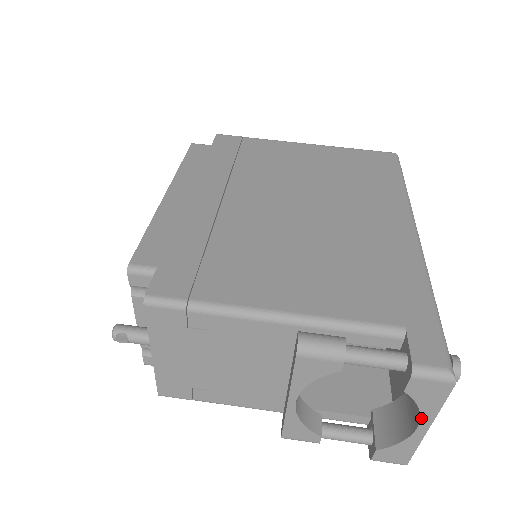
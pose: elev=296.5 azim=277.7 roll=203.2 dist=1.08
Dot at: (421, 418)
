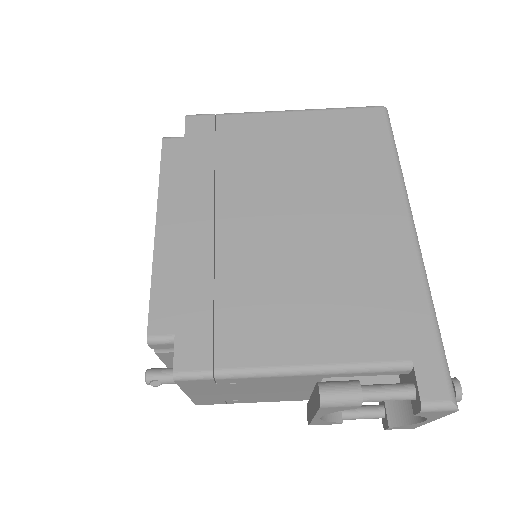
Dot at: (427, 419)
